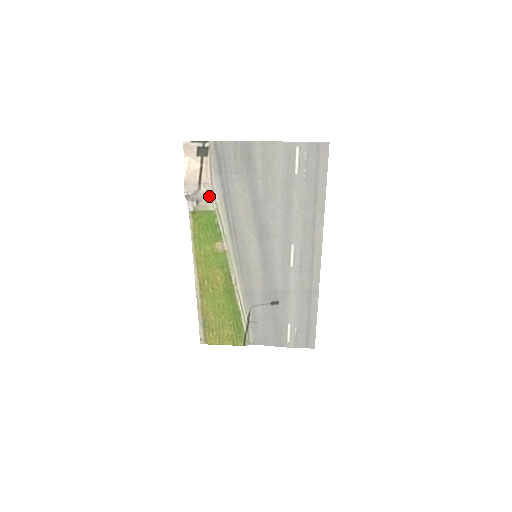
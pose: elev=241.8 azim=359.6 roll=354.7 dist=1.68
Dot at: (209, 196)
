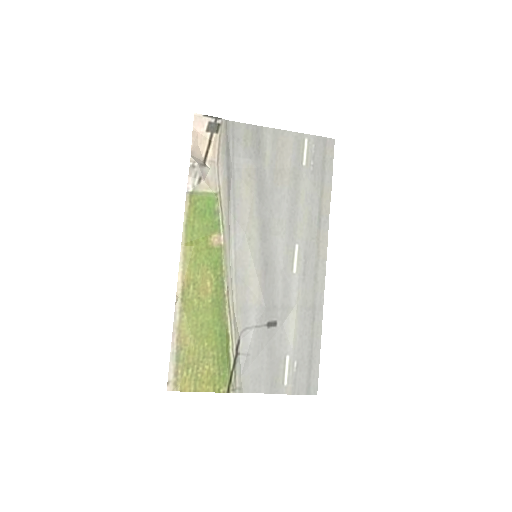
Dot at: (213, 176)
